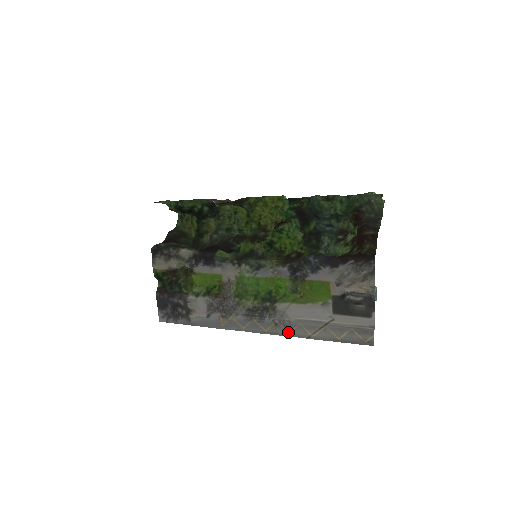
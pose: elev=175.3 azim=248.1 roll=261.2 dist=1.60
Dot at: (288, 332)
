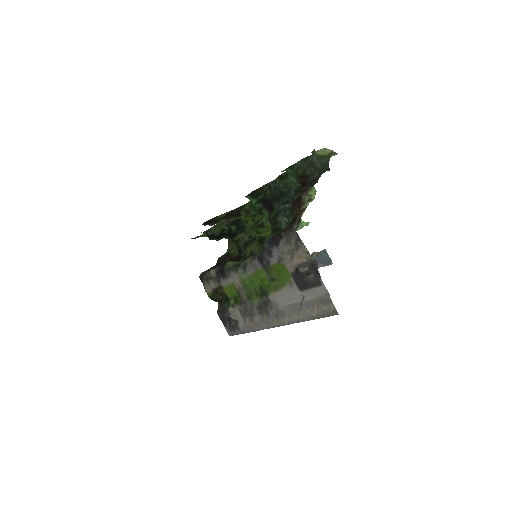
Dot at: (286, 320)
